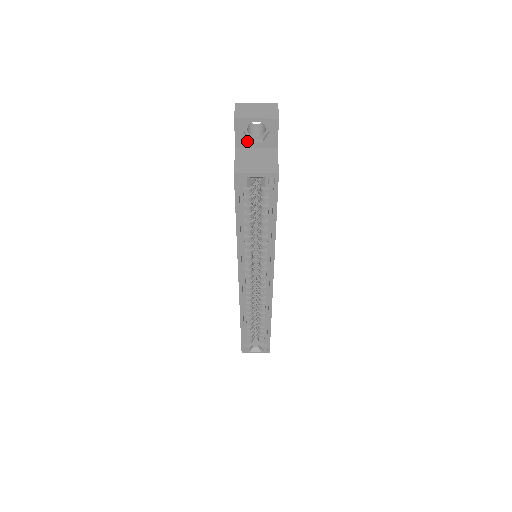
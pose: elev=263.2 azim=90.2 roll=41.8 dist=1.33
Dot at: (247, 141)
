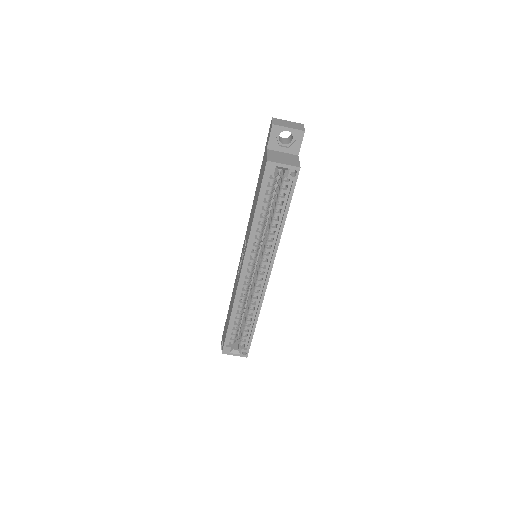
Dot at: (277, 145)
